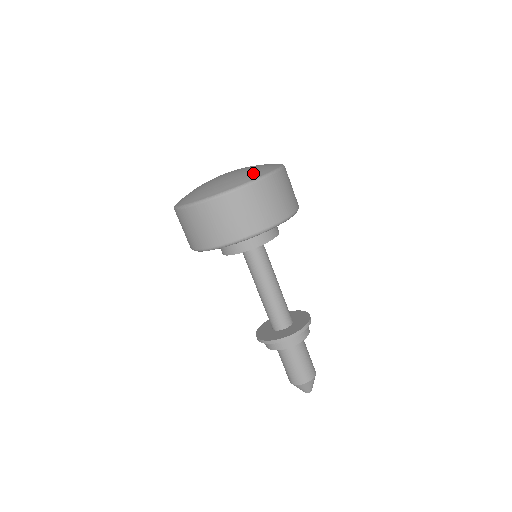
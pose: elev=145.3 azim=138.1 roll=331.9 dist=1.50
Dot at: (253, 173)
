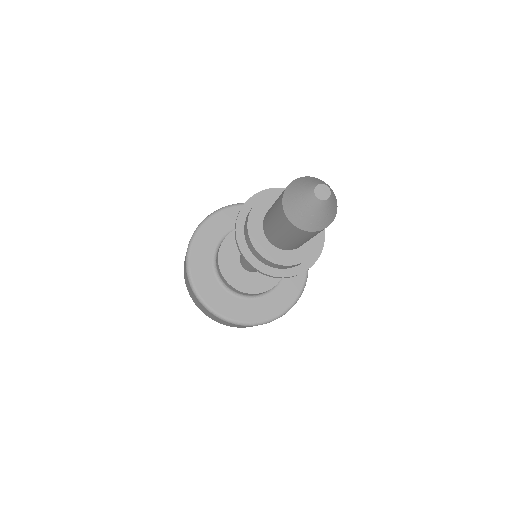
Dot at: occluded
